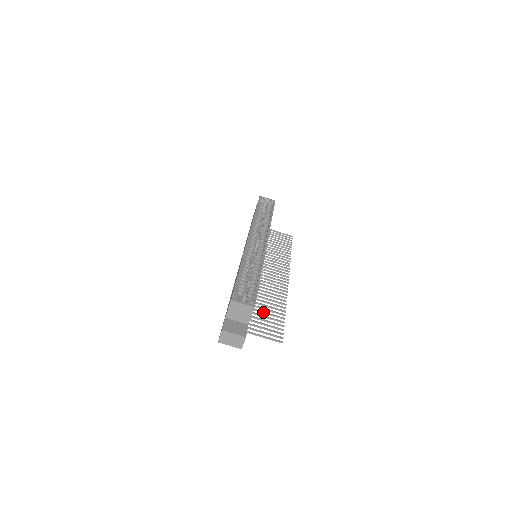
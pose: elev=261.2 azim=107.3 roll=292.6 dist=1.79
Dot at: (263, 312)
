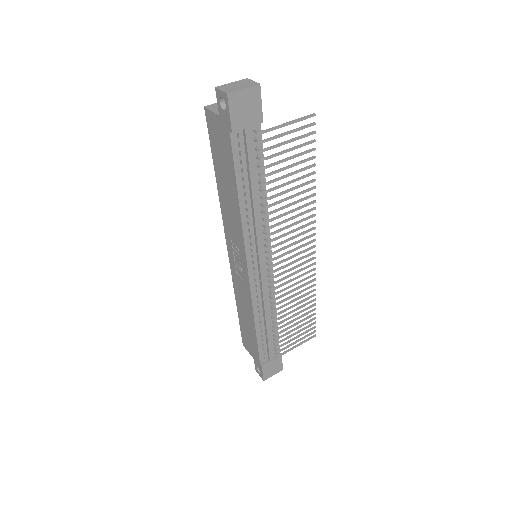
Dot at: (287, 174)
